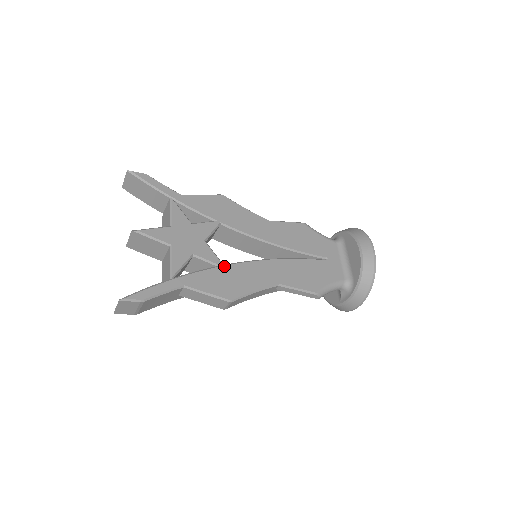
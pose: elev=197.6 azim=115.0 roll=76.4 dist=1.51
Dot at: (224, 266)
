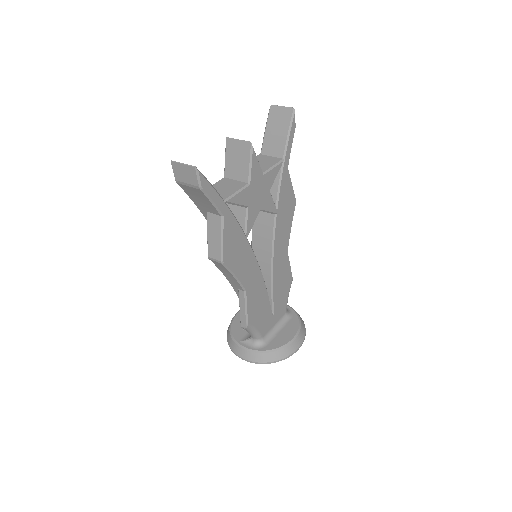
Dot at: (247, 239)
